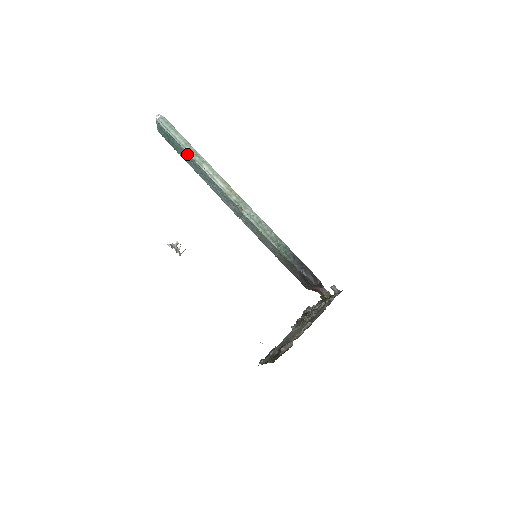
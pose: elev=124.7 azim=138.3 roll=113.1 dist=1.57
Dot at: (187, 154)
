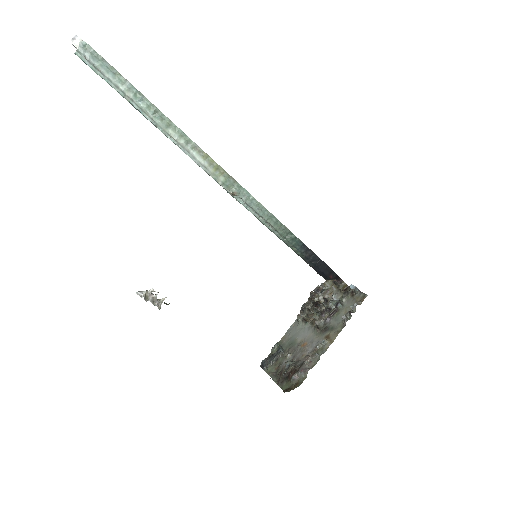
Dot at: (140, 112)
